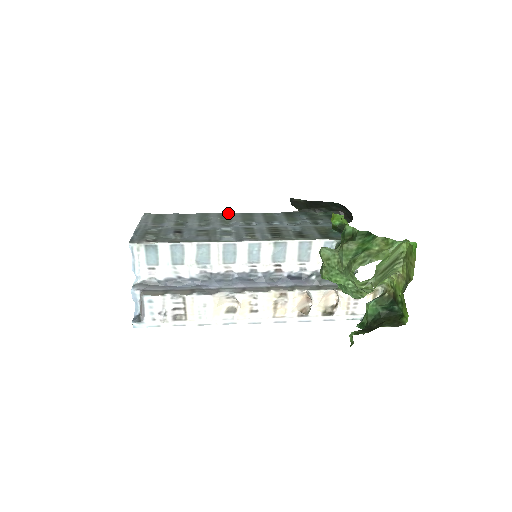
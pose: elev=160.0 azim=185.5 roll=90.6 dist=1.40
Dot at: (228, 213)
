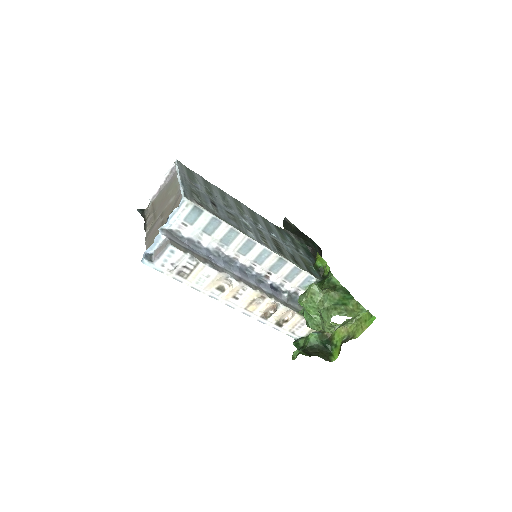
Dot at: (239, 201)
